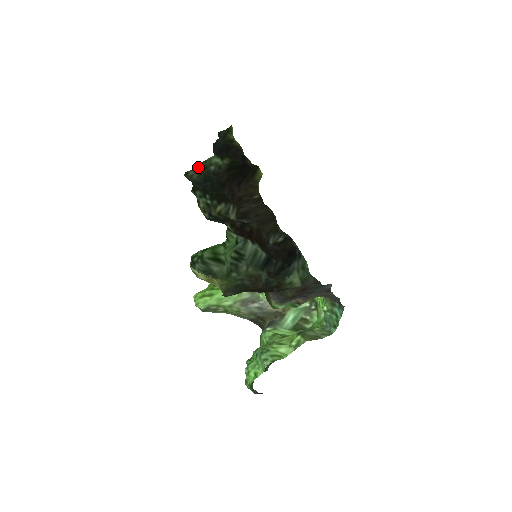
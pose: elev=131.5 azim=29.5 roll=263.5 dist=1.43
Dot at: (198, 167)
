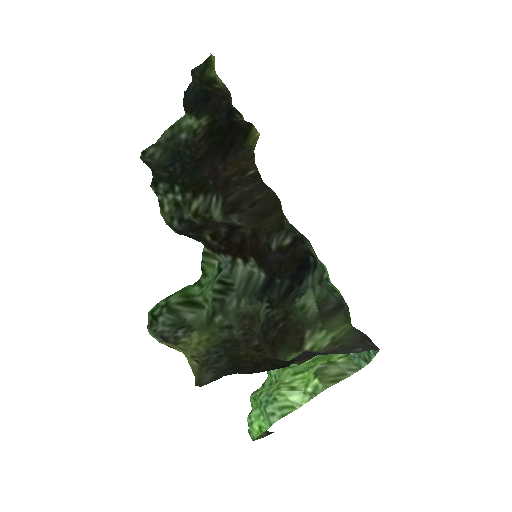
Dot at: (161, 138)
